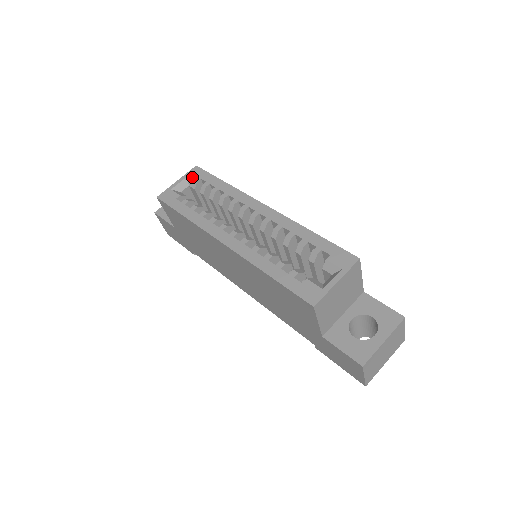
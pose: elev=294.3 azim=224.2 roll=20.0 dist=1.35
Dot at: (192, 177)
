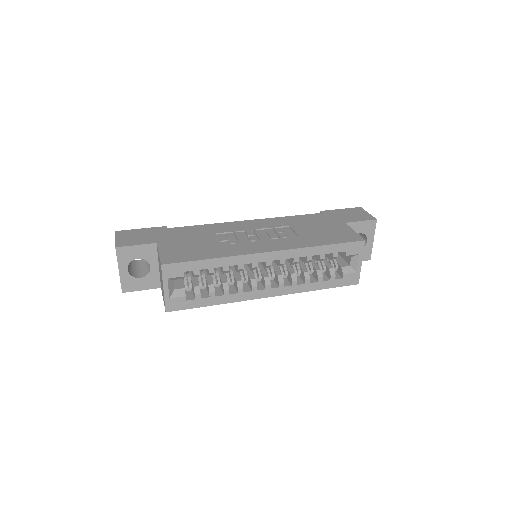
Dot at: (174, 277)
